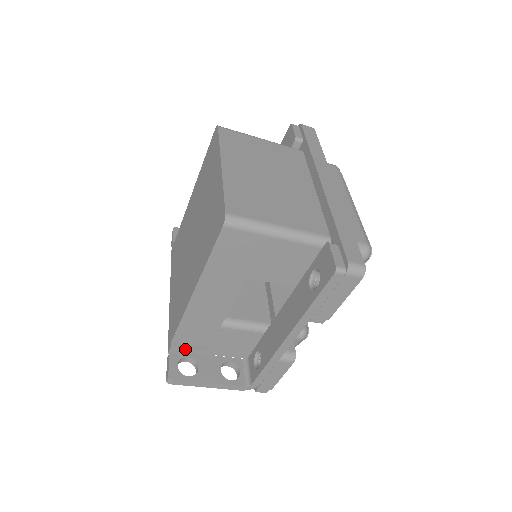
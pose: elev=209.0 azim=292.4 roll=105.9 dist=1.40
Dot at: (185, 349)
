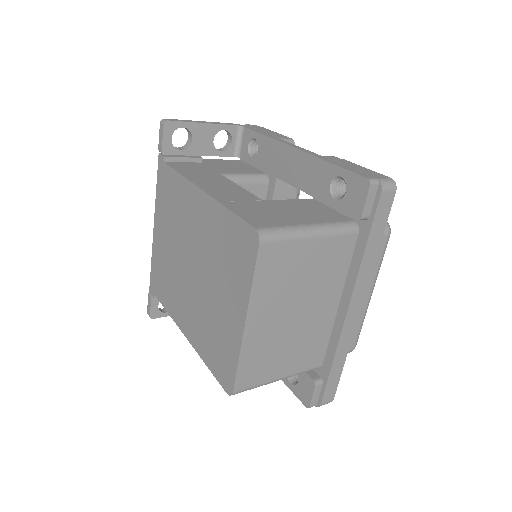
Dot at: occluded
